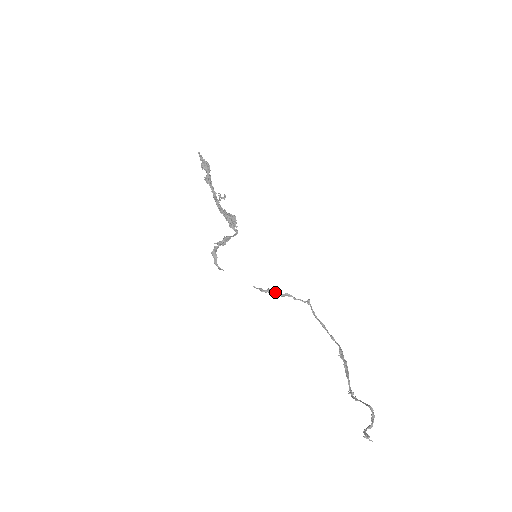
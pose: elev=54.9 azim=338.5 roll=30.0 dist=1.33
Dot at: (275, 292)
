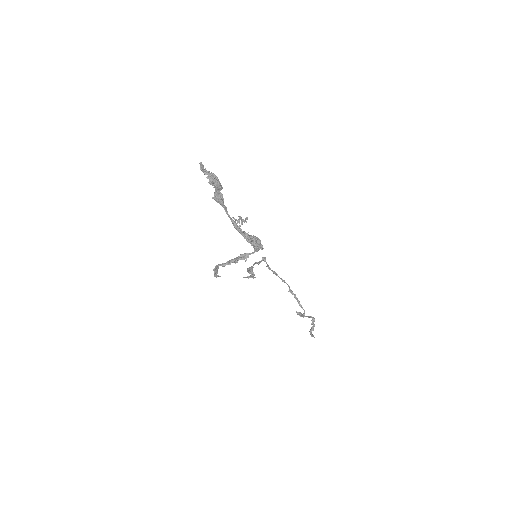
Dot at: (252, 269)
